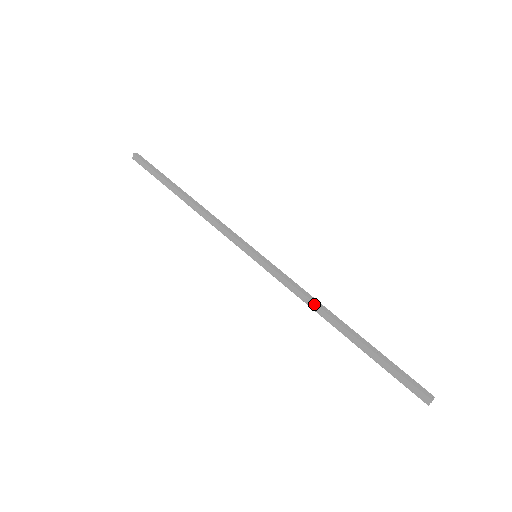
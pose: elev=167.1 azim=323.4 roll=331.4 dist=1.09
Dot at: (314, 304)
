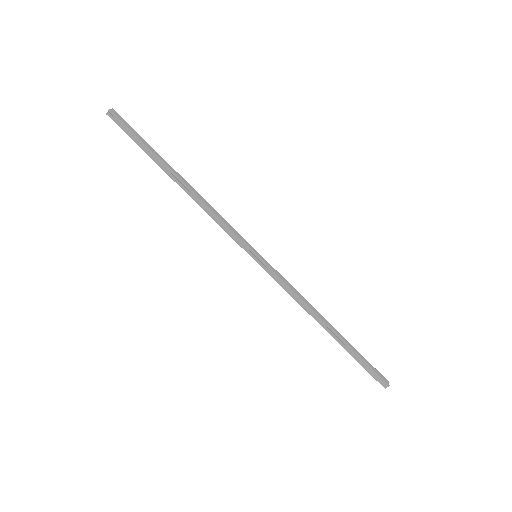
Dot at: (309, 308)
